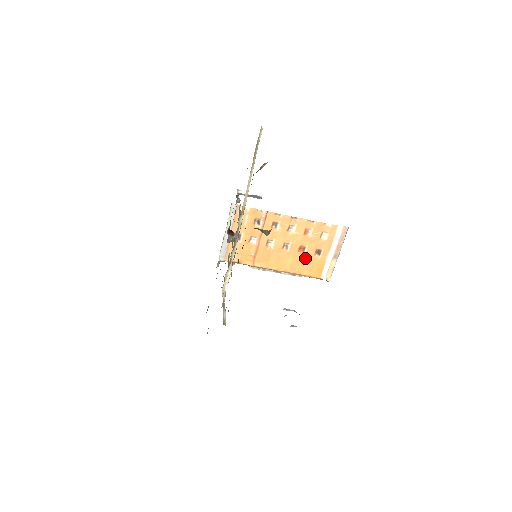
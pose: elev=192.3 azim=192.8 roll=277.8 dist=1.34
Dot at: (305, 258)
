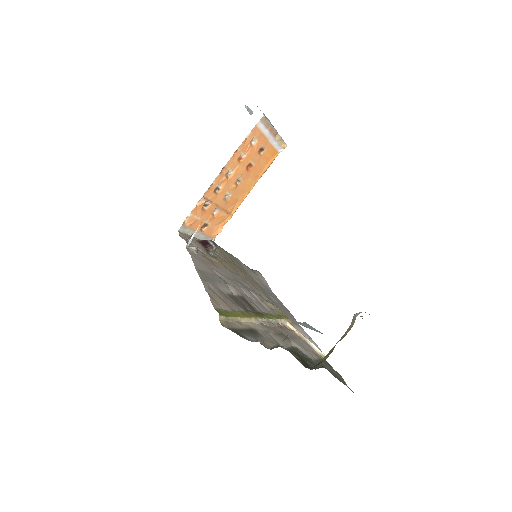
Dot at: (257, 165)
